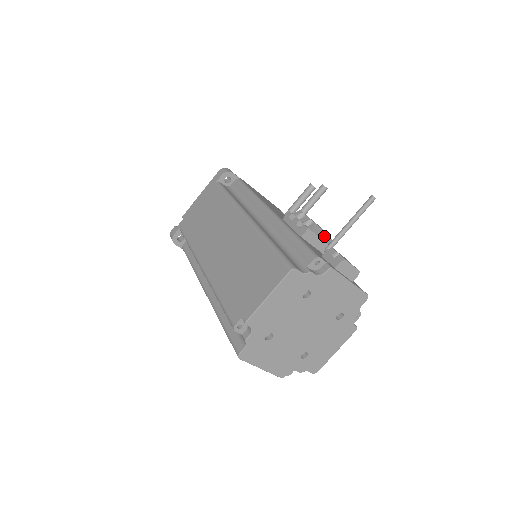
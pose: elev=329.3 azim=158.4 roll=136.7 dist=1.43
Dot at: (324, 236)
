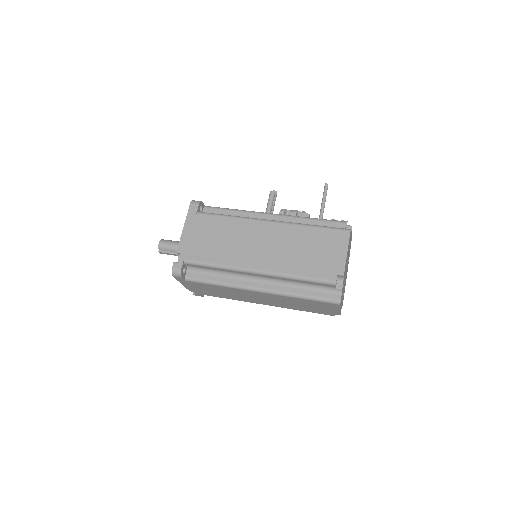
Dot at: occluded
